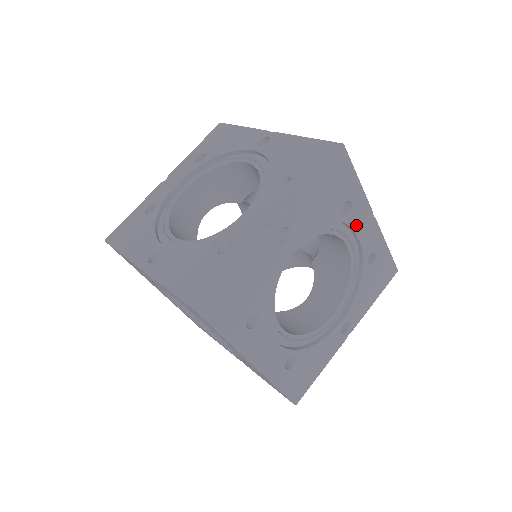
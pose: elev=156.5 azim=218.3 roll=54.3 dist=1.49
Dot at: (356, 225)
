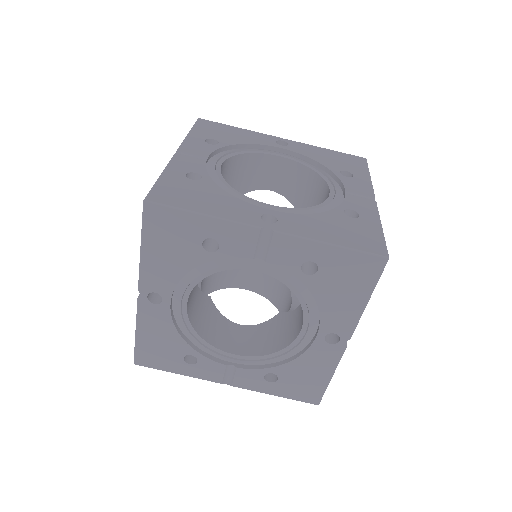
Dot at: (243, 251)
